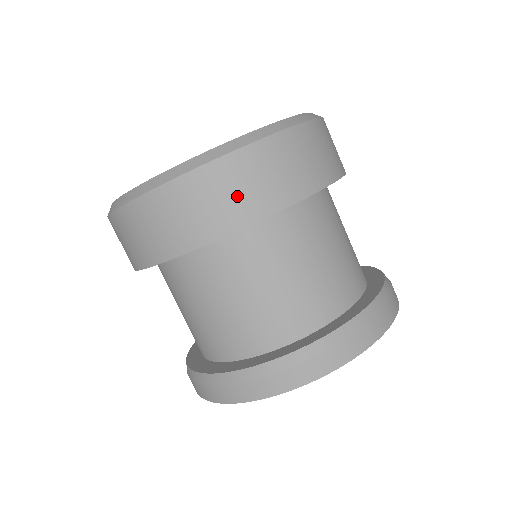
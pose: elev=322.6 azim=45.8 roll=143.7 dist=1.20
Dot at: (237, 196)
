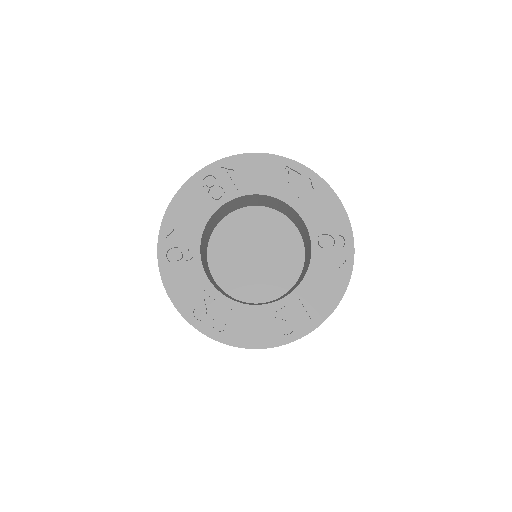
Dot at: occluded
